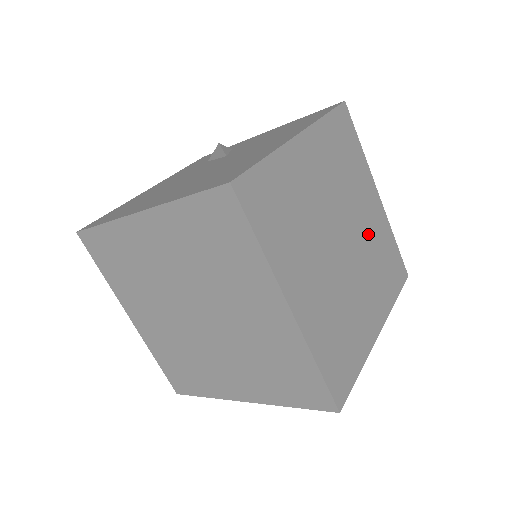
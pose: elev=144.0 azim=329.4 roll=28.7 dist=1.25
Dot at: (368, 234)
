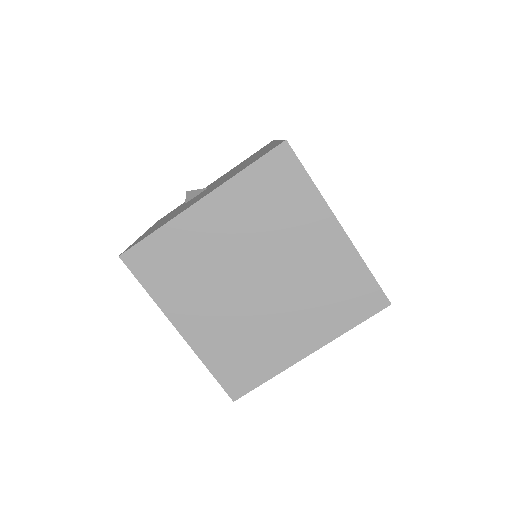
Dot at: occluded
